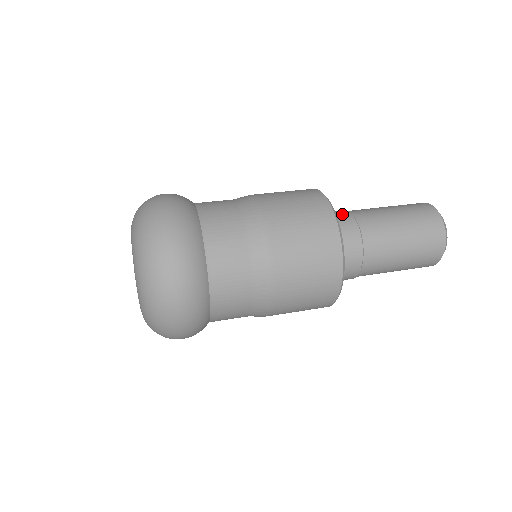
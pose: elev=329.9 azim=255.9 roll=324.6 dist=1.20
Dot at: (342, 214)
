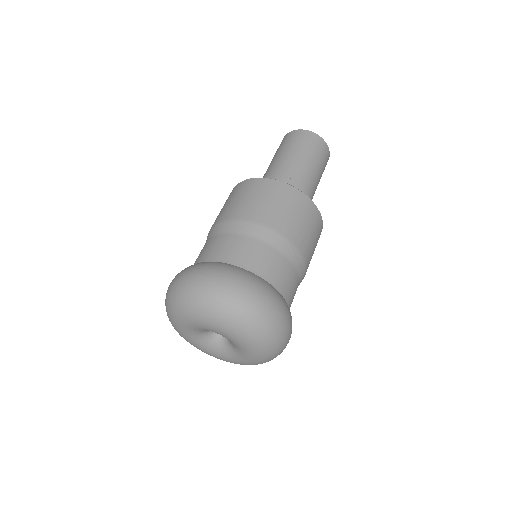
Dot at: occluded
